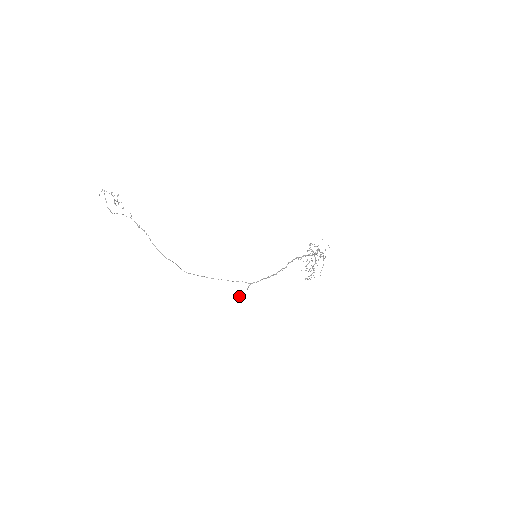
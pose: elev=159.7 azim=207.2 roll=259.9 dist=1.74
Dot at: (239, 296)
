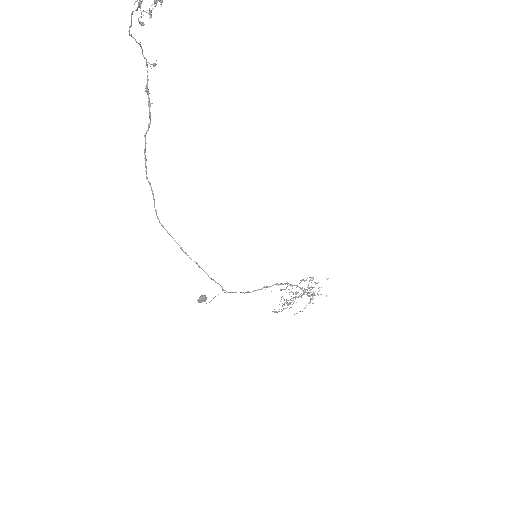
Dot at: (201, 300)
